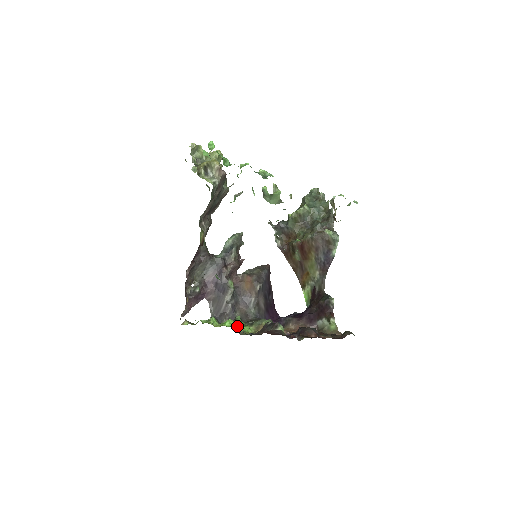
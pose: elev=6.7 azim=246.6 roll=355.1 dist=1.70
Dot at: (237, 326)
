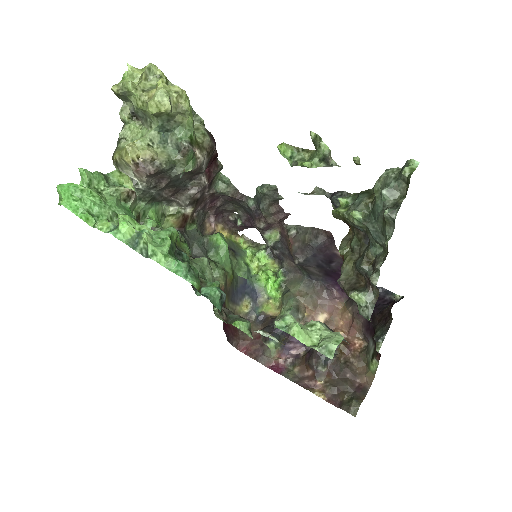
Dot at: (267, 287)
